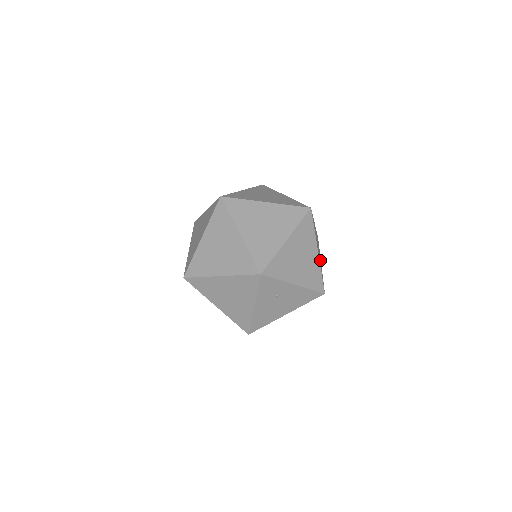
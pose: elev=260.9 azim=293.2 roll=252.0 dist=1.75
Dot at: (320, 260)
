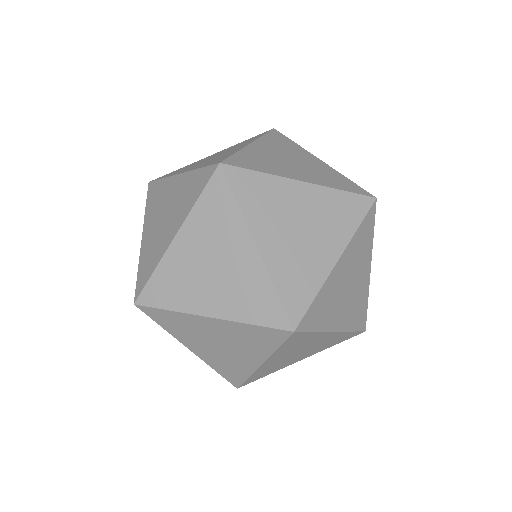
Dot at: (294, 359)
